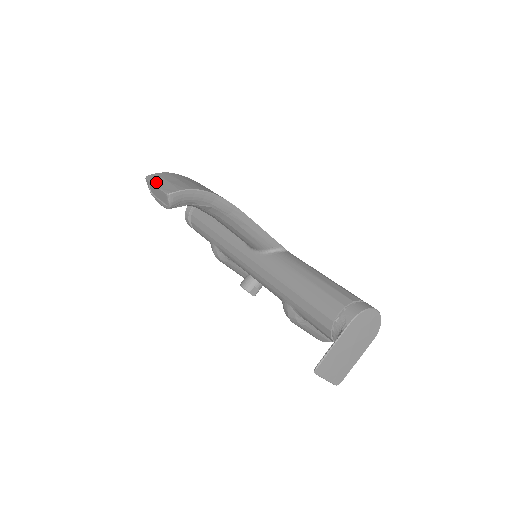
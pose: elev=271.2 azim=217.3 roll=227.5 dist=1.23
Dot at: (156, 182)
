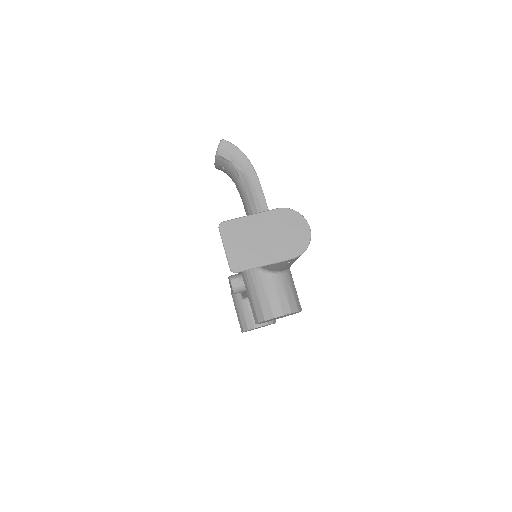
Dot at: occluded
